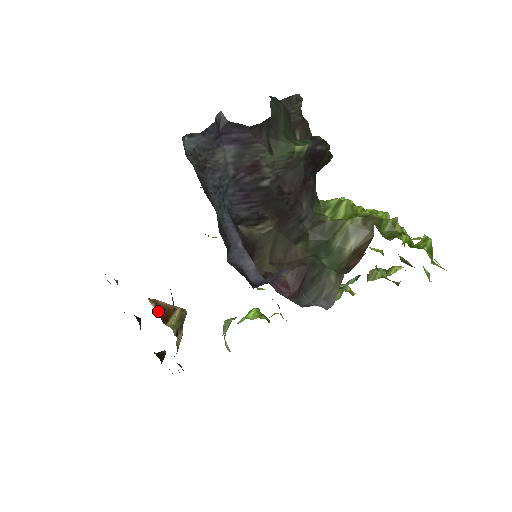
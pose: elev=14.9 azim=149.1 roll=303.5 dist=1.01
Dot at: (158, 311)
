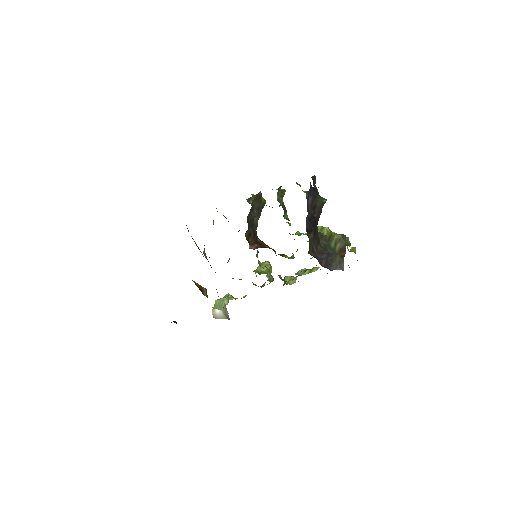
Dot at: occluded
